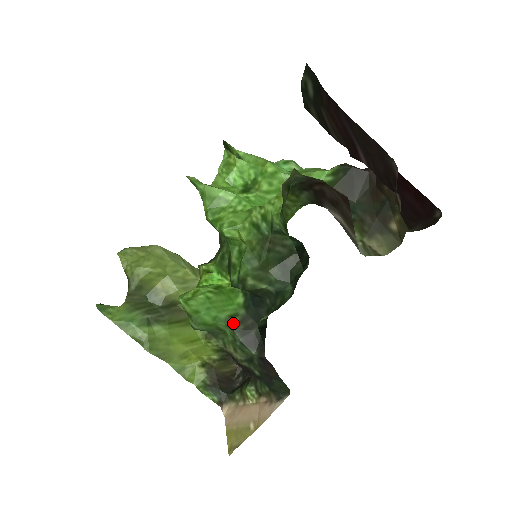
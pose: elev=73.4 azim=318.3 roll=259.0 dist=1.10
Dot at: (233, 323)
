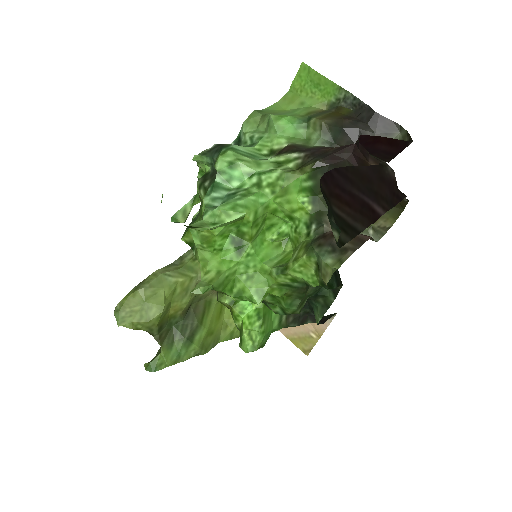
Dot at: (284, 322)
